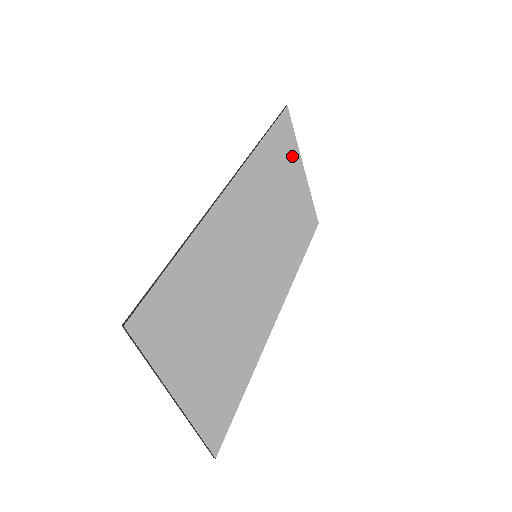
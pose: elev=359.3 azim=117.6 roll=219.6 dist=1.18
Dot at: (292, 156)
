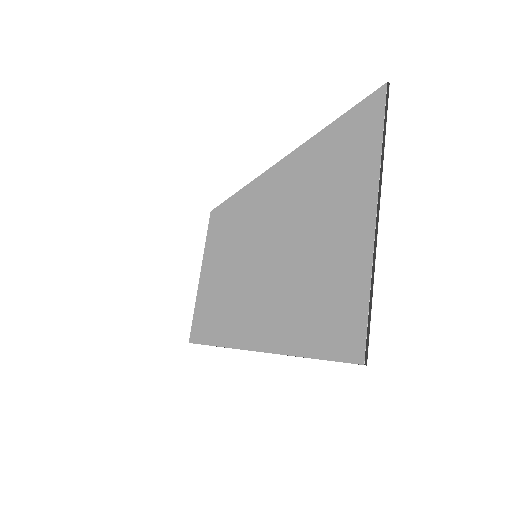
Dot at: (211, 247)
